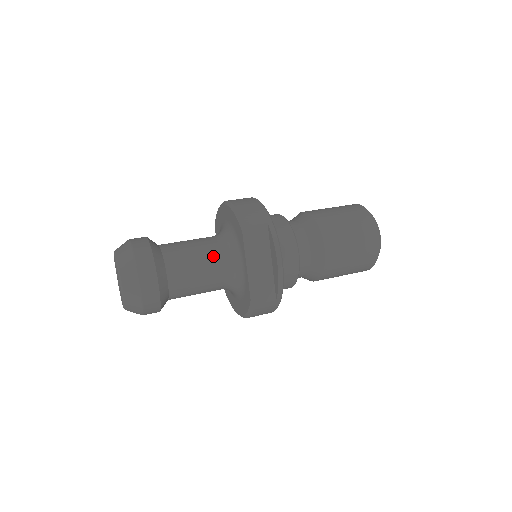
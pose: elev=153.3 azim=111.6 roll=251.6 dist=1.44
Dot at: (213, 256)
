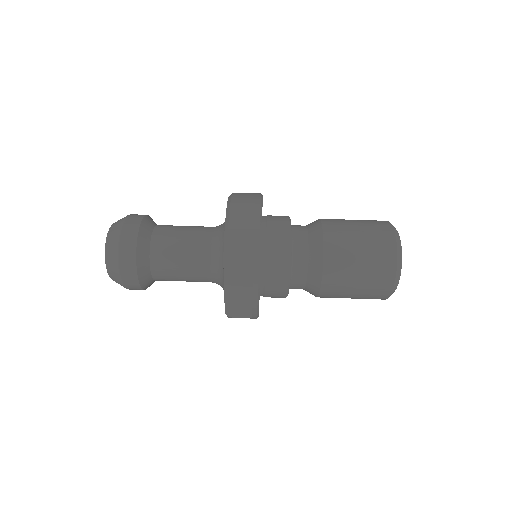
Dot at: (199, 260)
